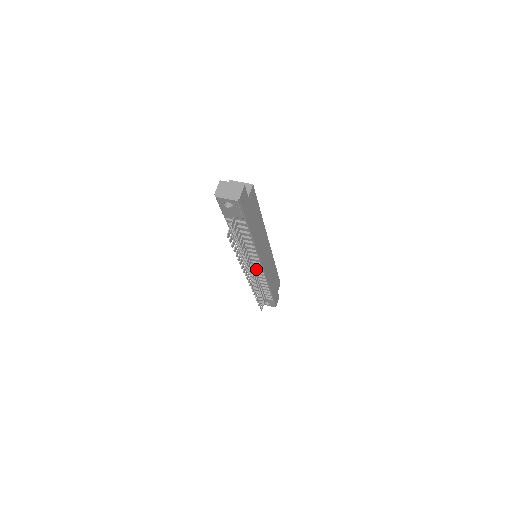
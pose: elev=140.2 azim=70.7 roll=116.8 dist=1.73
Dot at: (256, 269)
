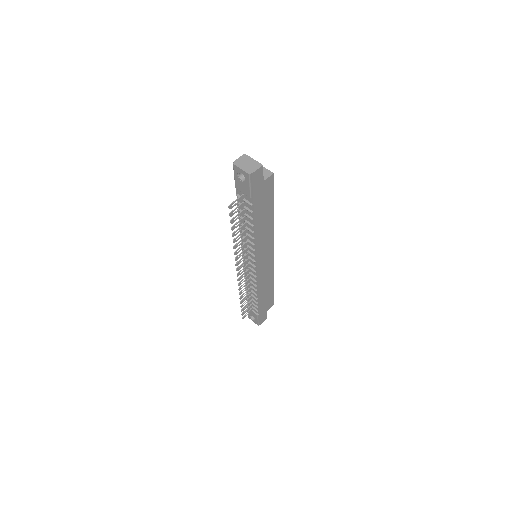
Dot at: (251, 268)
